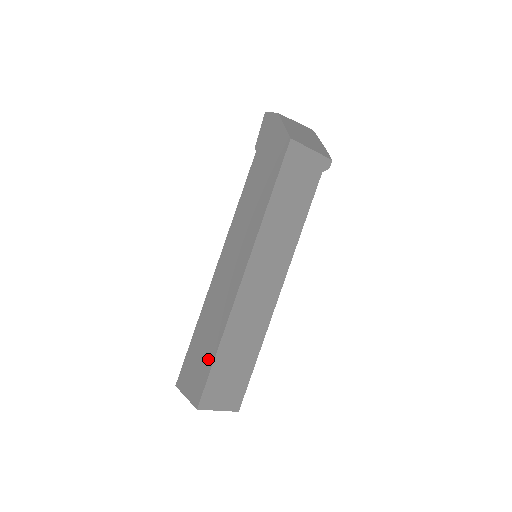
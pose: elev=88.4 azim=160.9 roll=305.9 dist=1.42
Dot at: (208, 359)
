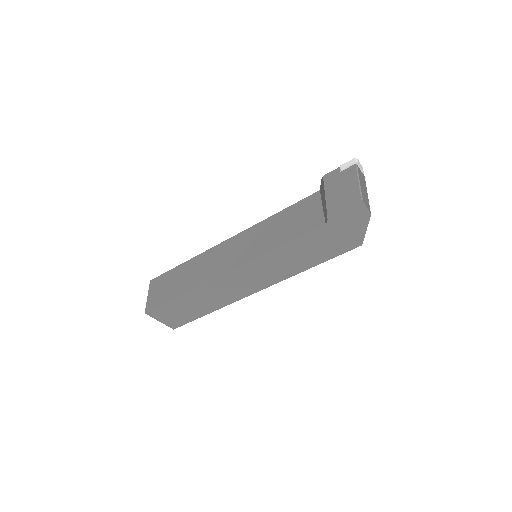
Dot at: (196, 315)
